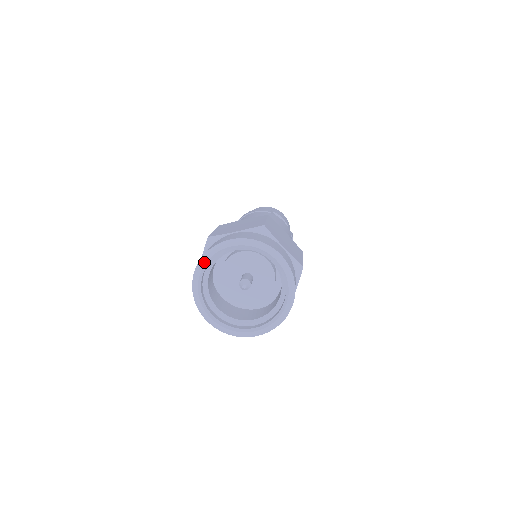
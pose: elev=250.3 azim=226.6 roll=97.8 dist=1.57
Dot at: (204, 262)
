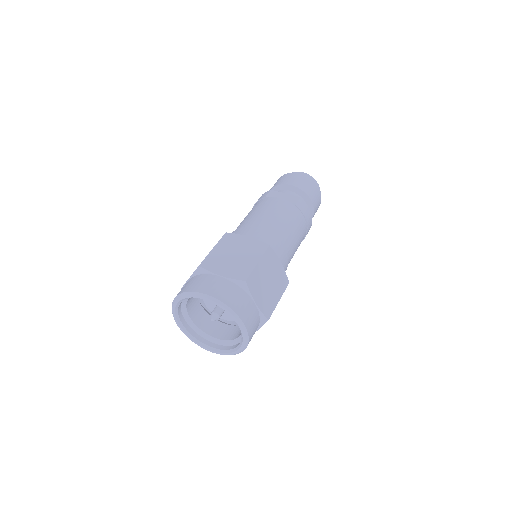
Dot at: (175, 319)
